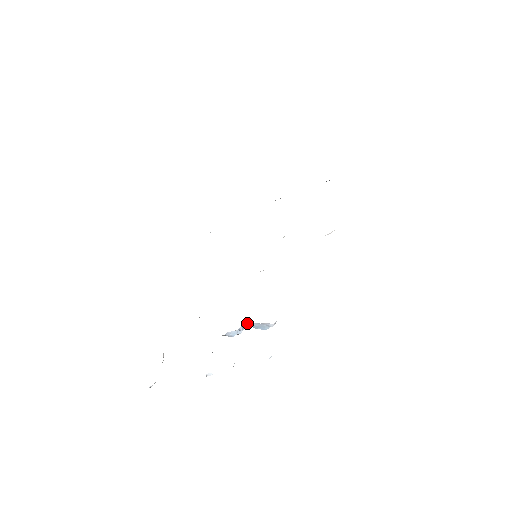
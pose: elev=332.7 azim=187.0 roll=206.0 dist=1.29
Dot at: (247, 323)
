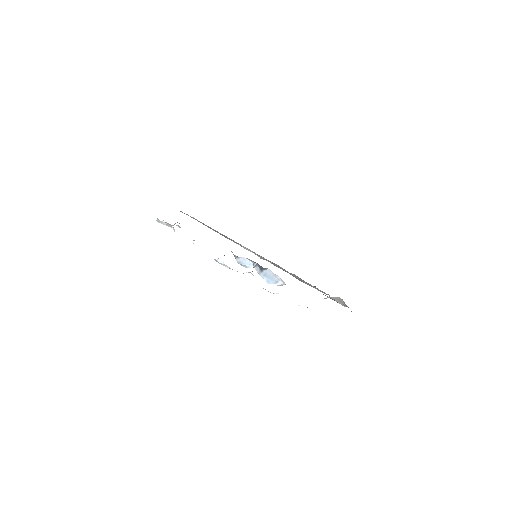
Dot at: (259, 267)
